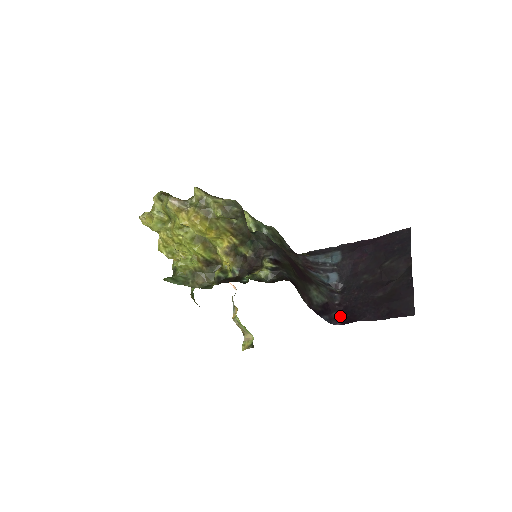
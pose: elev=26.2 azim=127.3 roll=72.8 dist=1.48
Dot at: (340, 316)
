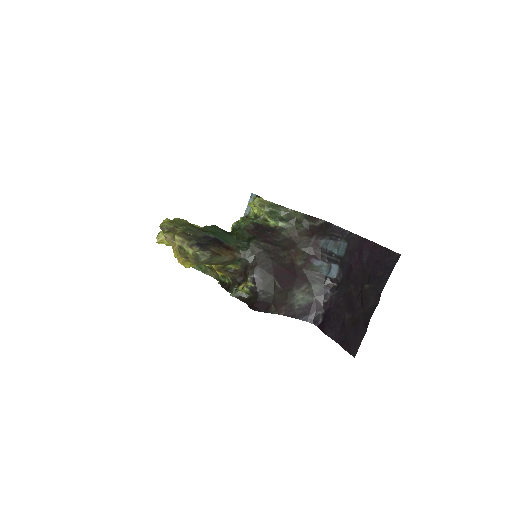
Dot at: (321, 317)
